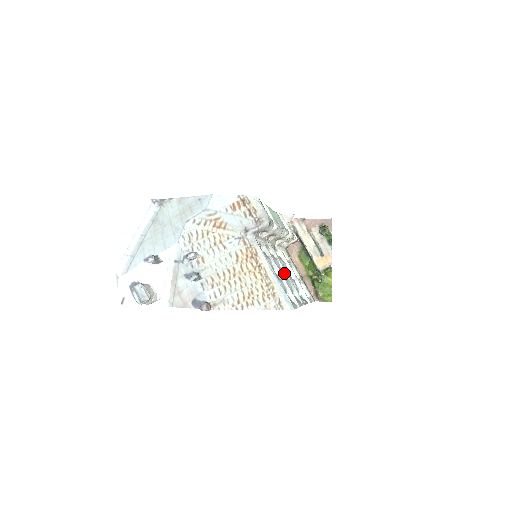
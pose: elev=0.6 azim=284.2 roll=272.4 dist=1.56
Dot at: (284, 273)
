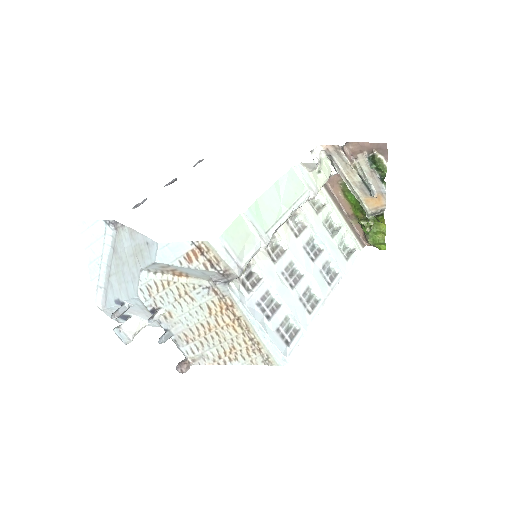
Dot at: (298, 266)
